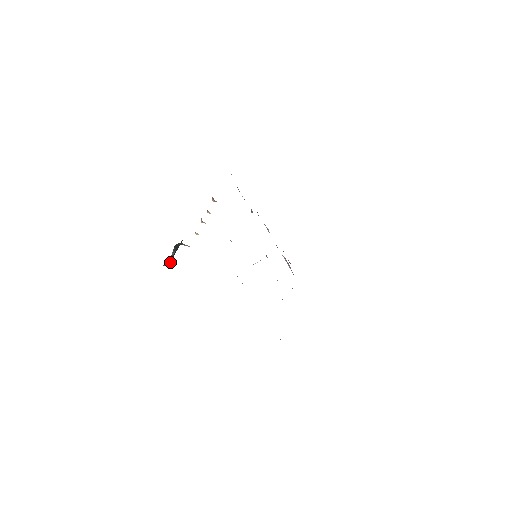
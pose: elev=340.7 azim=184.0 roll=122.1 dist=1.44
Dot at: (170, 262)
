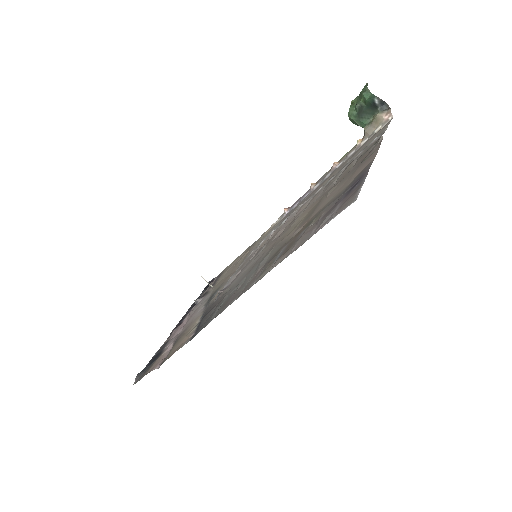
Dot at: (370, 96)
